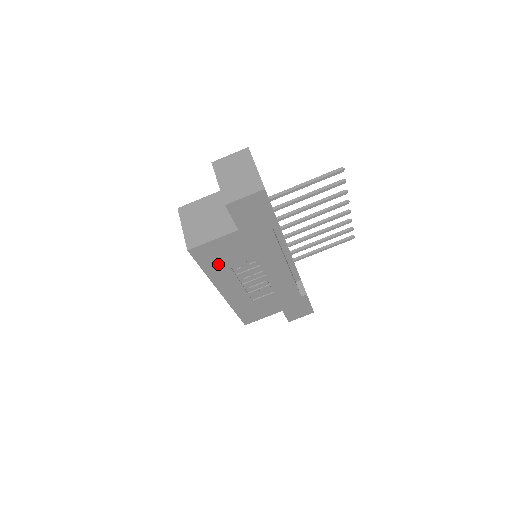
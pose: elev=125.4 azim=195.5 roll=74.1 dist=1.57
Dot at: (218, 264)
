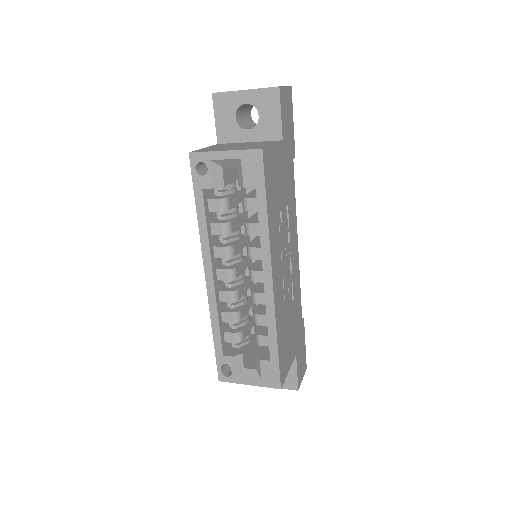
Dot at: (273, 202)
